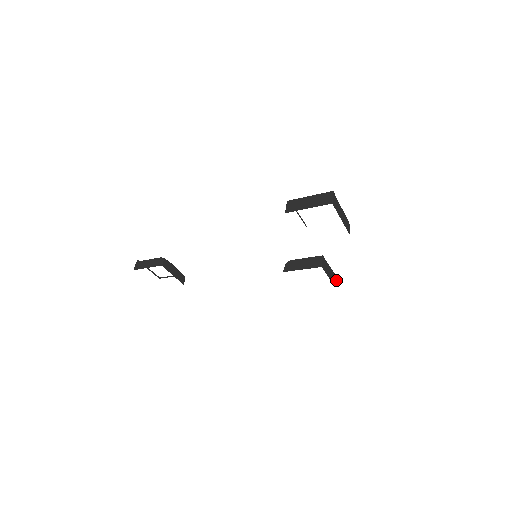
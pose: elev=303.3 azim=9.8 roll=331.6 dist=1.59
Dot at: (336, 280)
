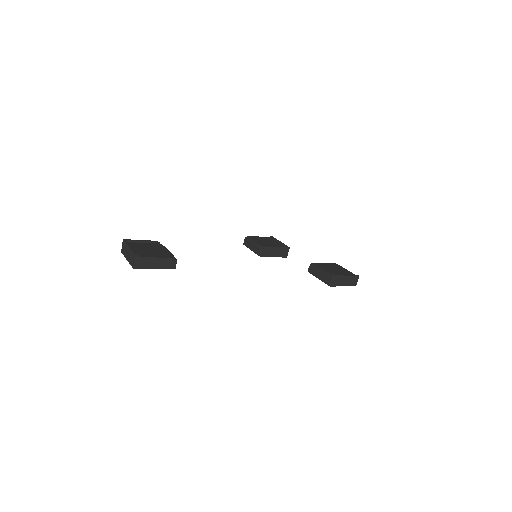
Dot at: occluded
